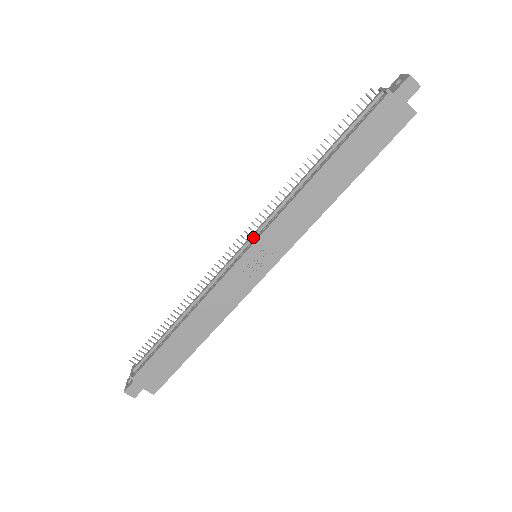
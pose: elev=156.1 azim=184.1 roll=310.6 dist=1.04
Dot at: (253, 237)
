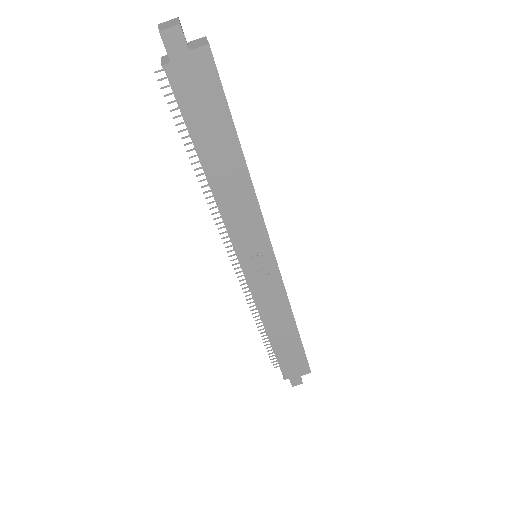
Dot at: (236, 252)
